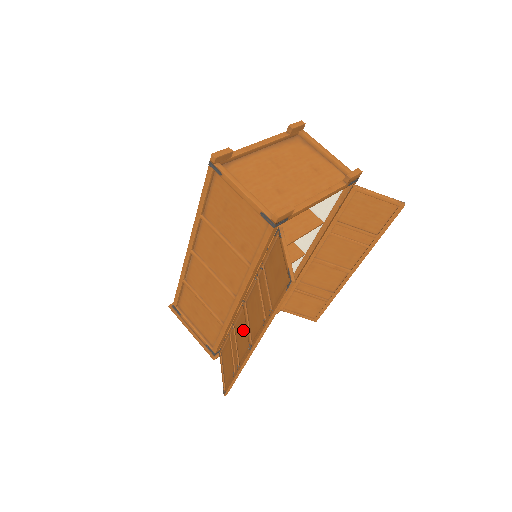
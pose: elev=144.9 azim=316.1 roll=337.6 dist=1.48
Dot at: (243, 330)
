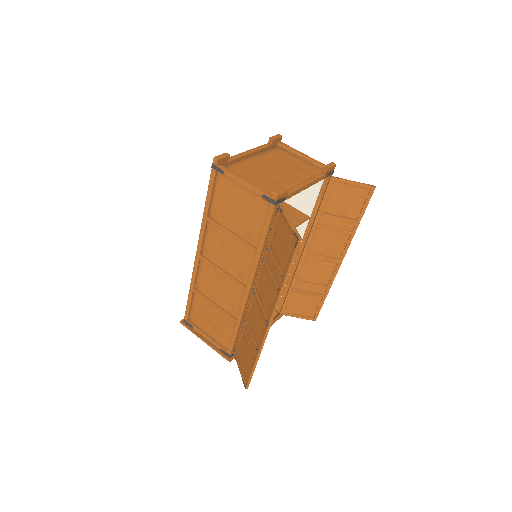
Dot at: (257, 315)
